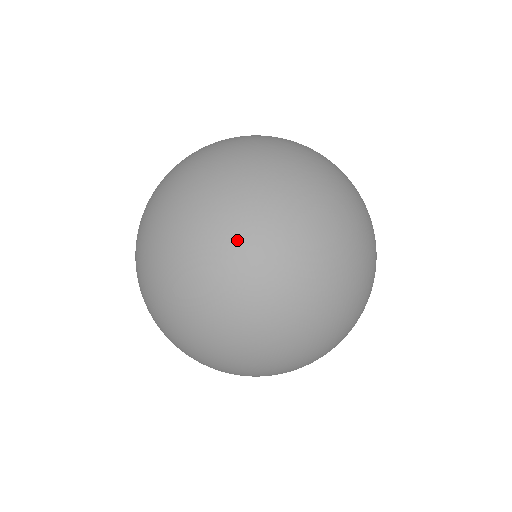
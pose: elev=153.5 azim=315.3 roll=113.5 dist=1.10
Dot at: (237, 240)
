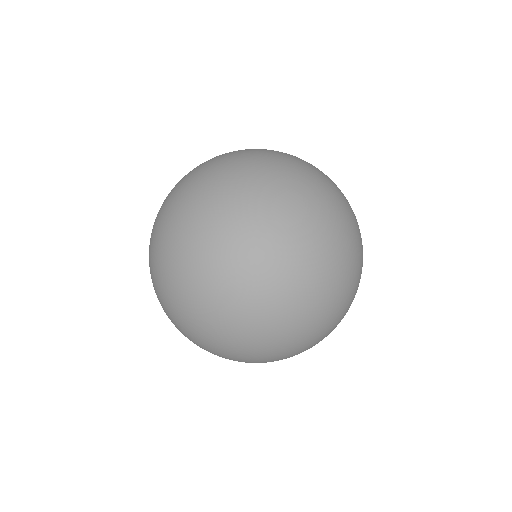
Dot at: (316, 269)
